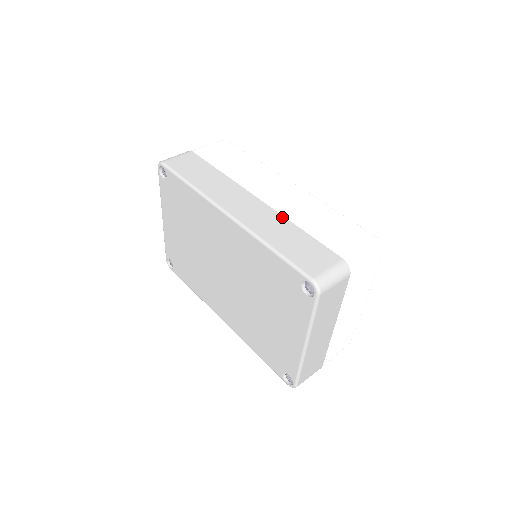
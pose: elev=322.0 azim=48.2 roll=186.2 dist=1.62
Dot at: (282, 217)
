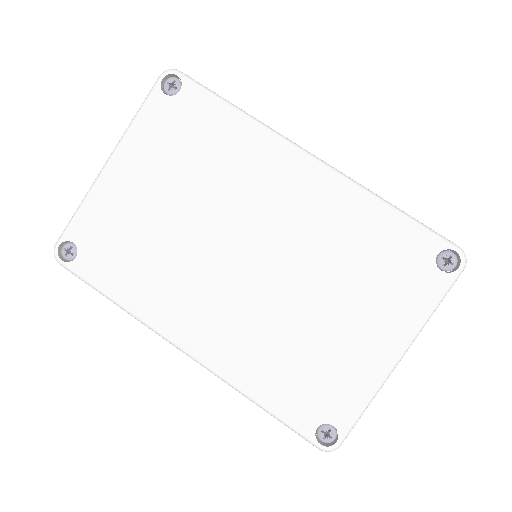
Dot at: occluded
